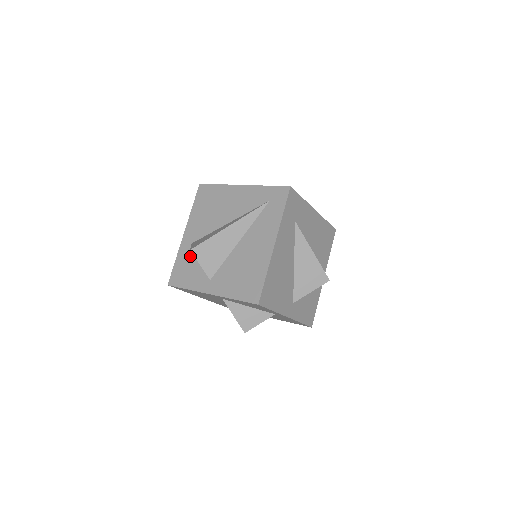
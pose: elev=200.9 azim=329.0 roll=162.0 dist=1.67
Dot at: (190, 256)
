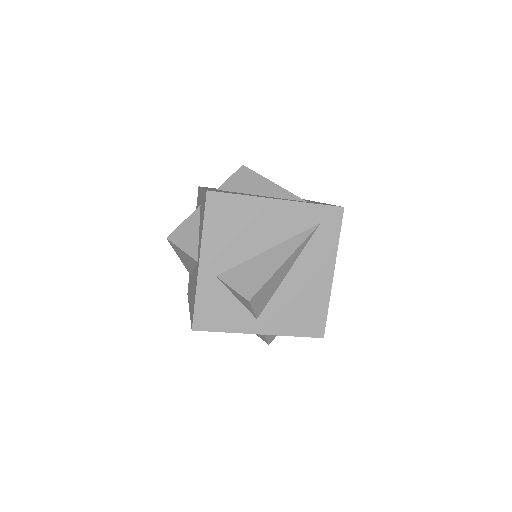
Dot at: (219, 292)
